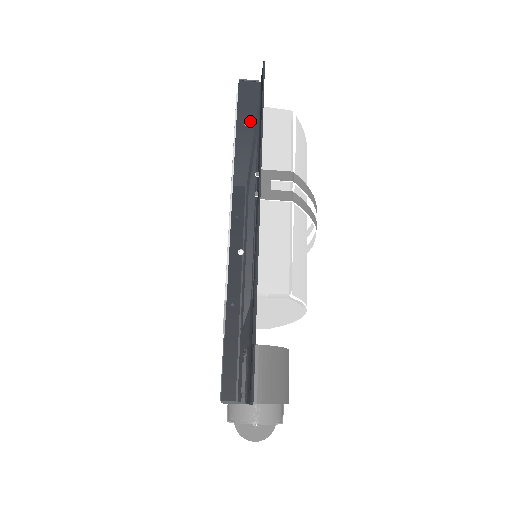
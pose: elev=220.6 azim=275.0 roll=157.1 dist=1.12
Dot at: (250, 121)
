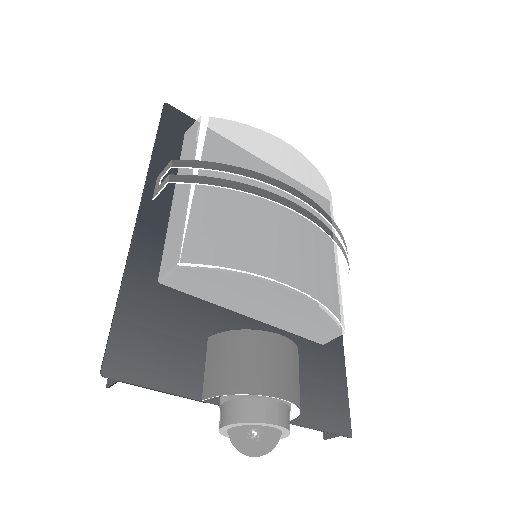
Dot at: occluded
